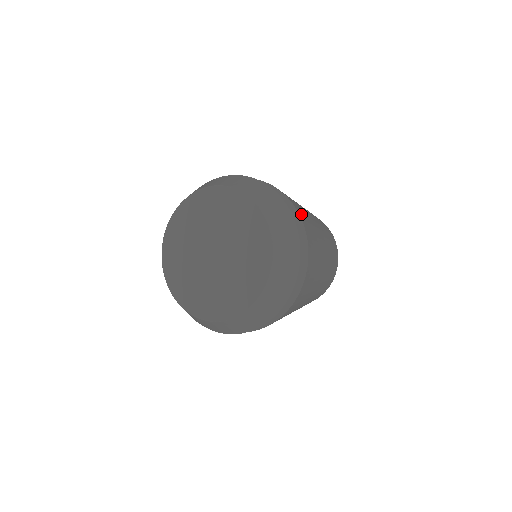
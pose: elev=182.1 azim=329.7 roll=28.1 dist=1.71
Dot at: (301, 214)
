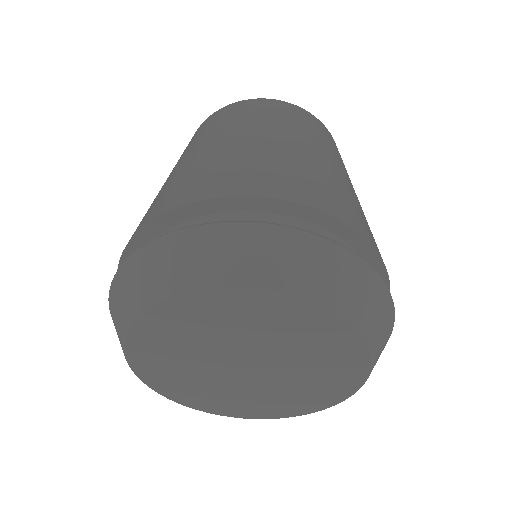
Dot at: occluded
